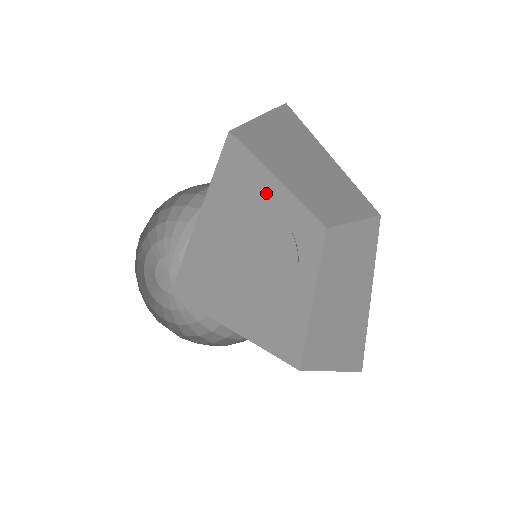
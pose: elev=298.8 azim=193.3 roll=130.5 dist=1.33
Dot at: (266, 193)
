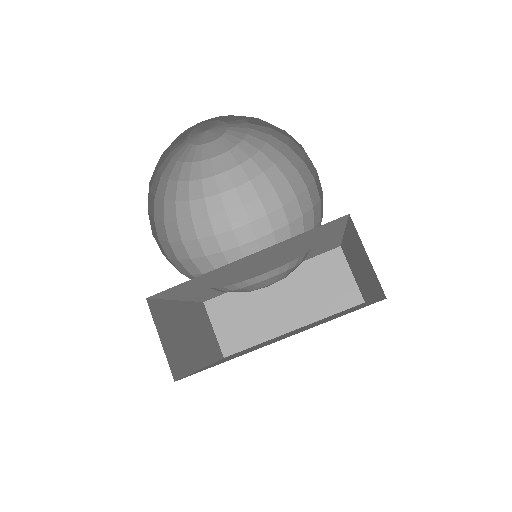
Dot at: (319, 240)
